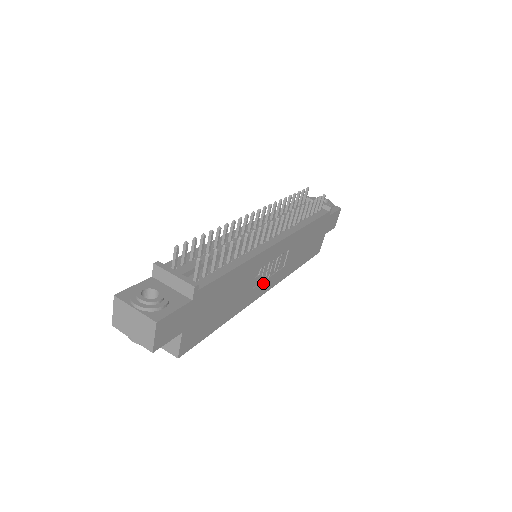
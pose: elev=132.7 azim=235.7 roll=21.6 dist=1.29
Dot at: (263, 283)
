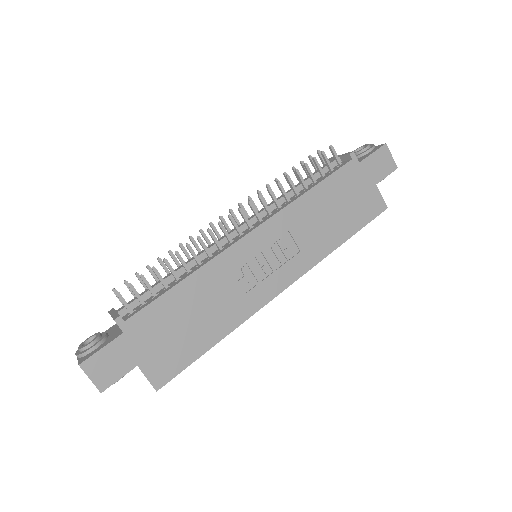
Dot at: (266, 281)
